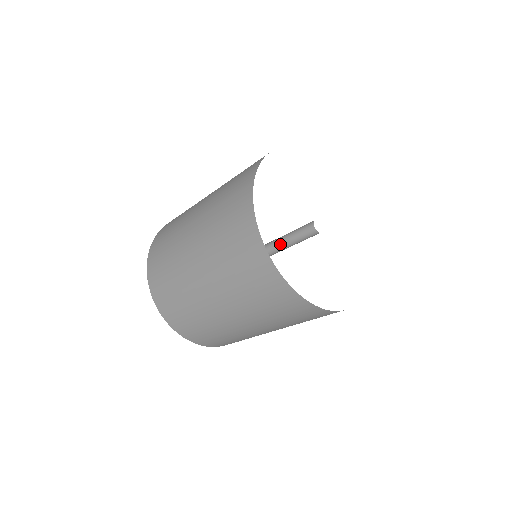
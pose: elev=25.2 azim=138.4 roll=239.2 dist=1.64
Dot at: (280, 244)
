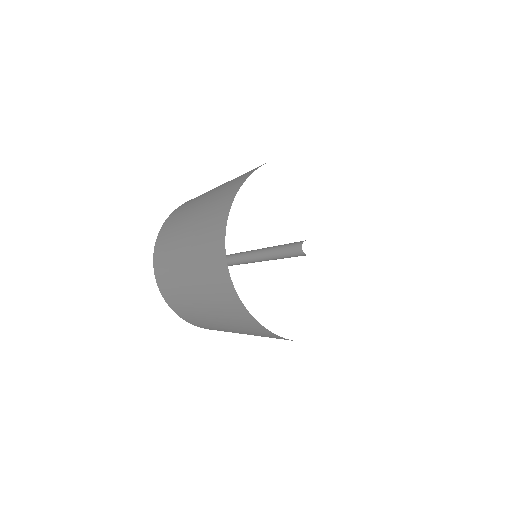
Dot at: occluded
